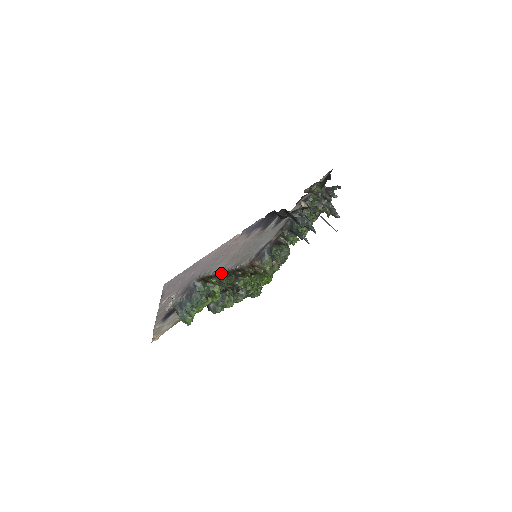
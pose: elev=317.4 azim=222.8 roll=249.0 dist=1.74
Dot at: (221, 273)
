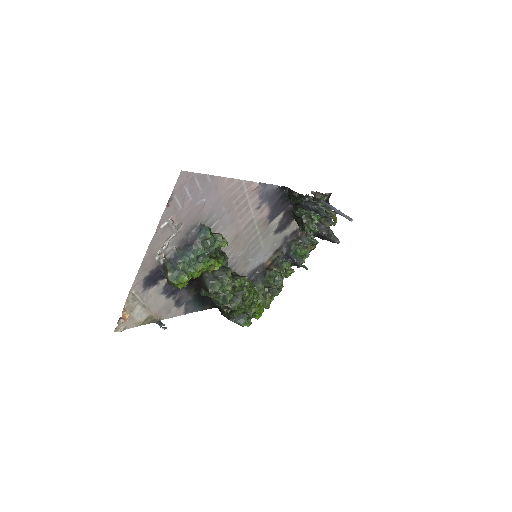
Dot at: occluded
